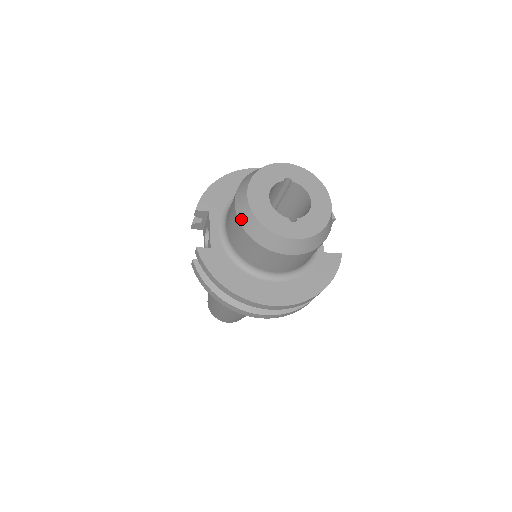
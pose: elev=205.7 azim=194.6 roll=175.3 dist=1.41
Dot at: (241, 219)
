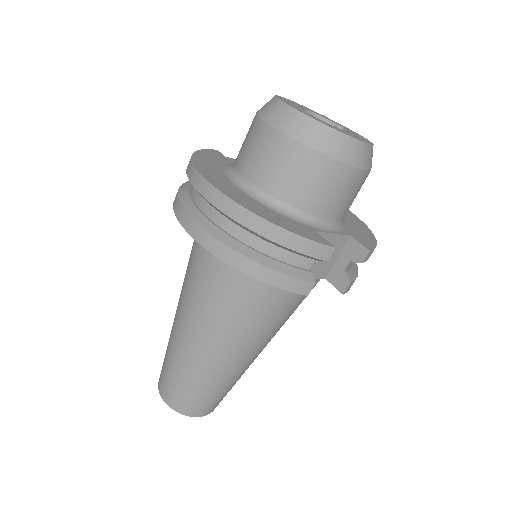
Dot at: occluded
